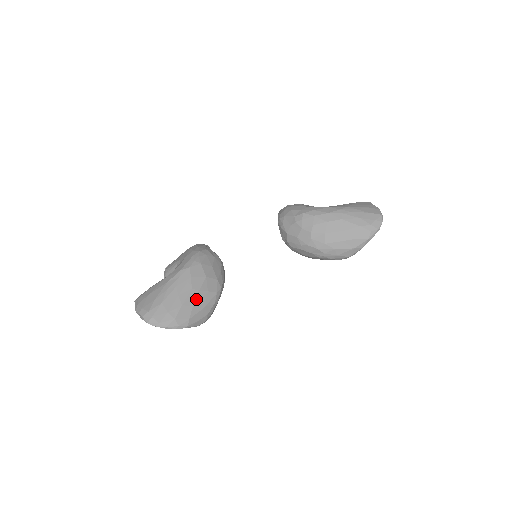
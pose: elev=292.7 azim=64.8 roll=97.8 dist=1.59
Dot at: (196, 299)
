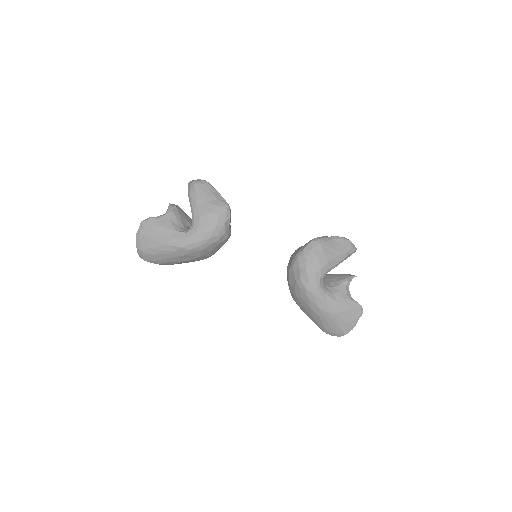
Dot at: (181, 262)
